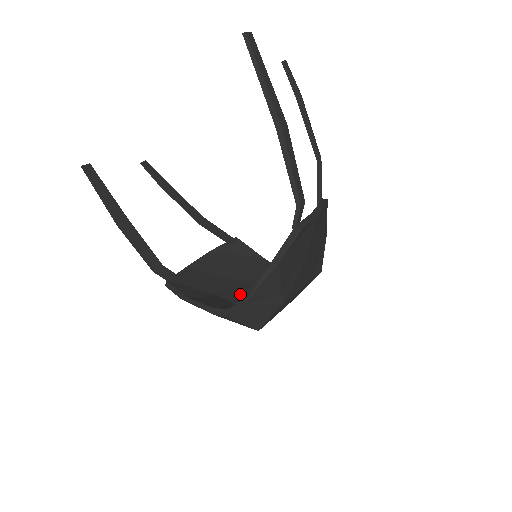
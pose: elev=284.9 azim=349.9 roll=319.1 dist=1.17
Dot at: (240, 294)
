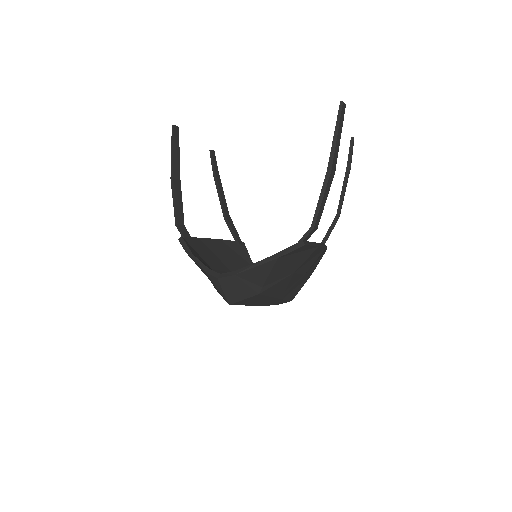
Dot at: occluded
